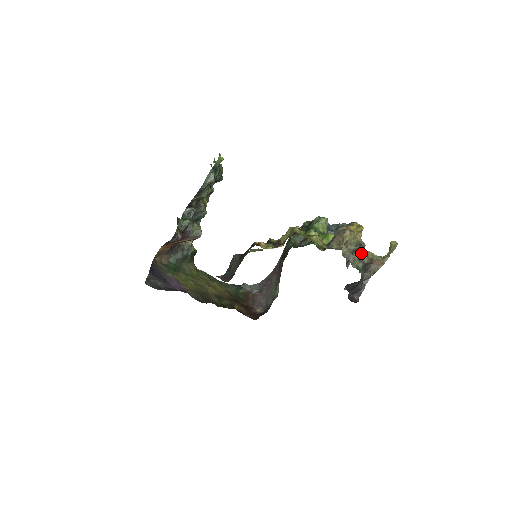
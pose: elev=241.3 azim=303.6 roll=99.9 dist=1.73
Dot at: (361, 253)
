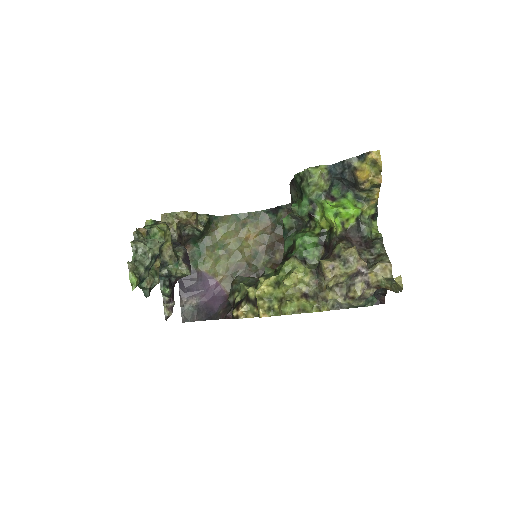
Dot at: (355, 298)
